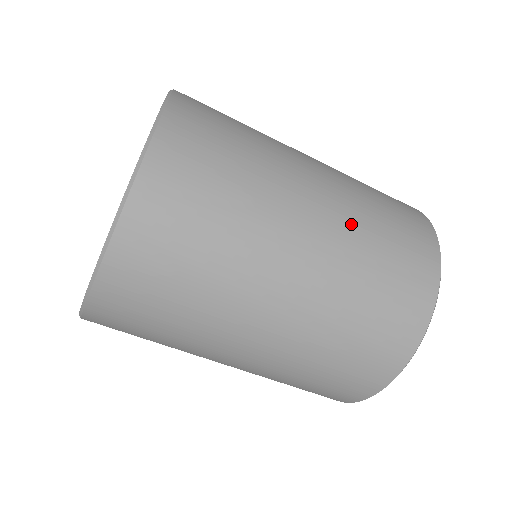
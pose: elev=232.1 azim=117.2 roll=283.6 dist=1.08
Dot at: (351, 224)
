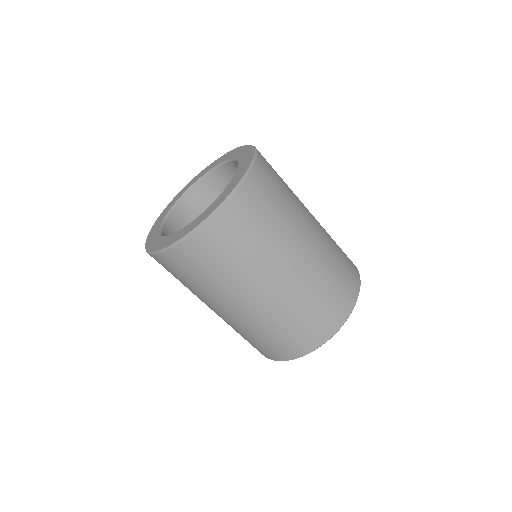
Dot at: (298, 294)
